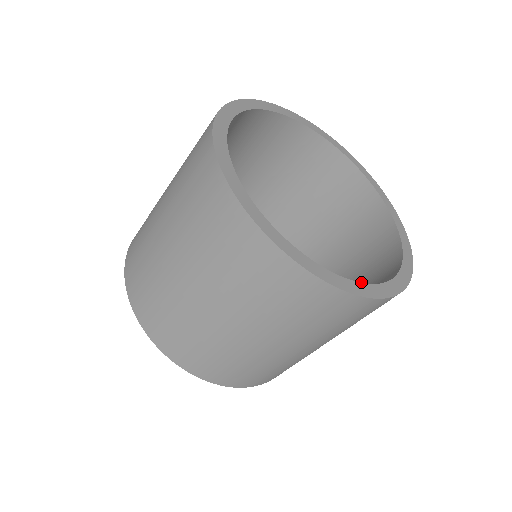
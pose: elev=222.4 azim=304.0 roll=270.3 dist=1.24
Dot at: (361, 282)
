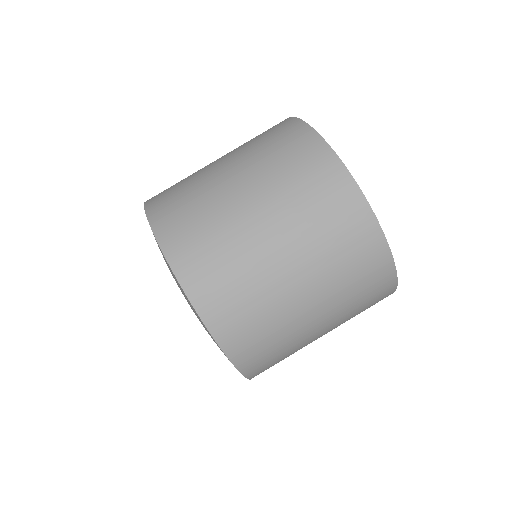
Dot at: occluded
